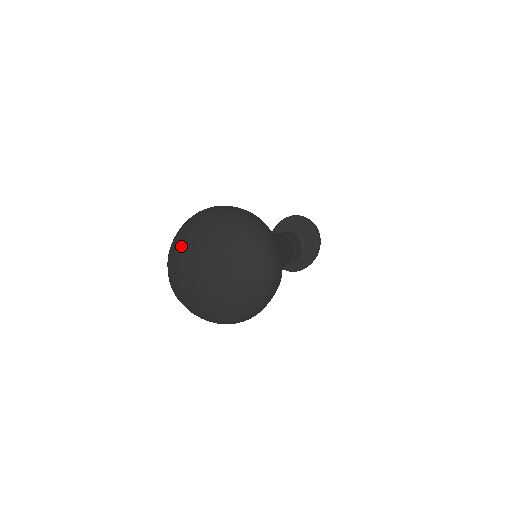
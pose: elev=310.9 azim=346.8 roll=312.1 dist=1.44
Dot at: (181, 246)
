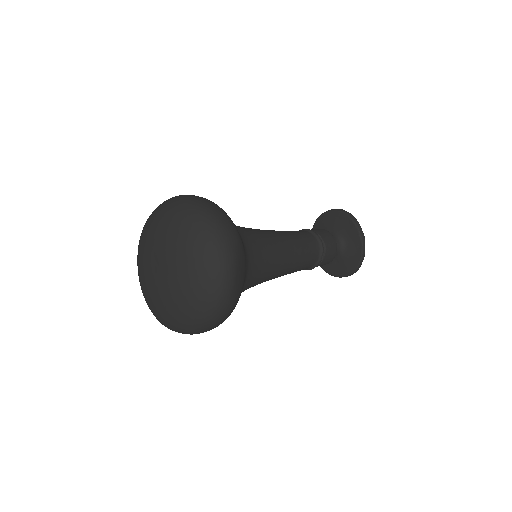
Dot at: (138, 270)
